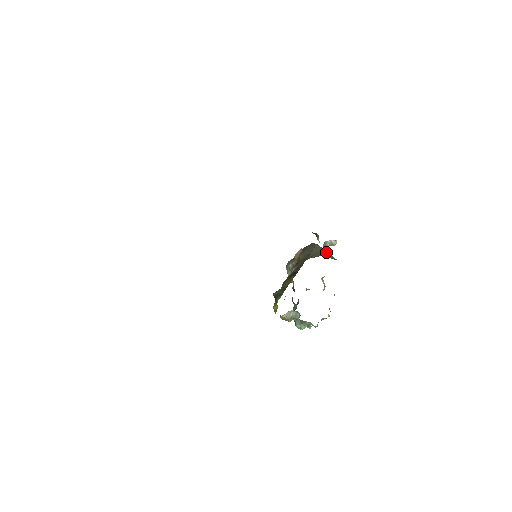
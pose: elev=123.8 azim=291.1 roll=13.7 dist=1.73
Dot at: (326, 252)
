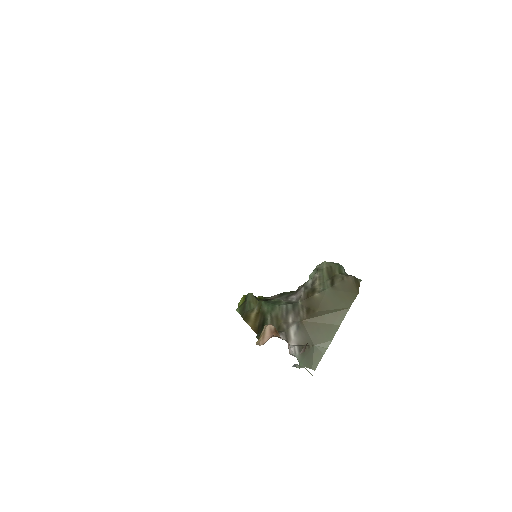
Dot at: (326, 343)
